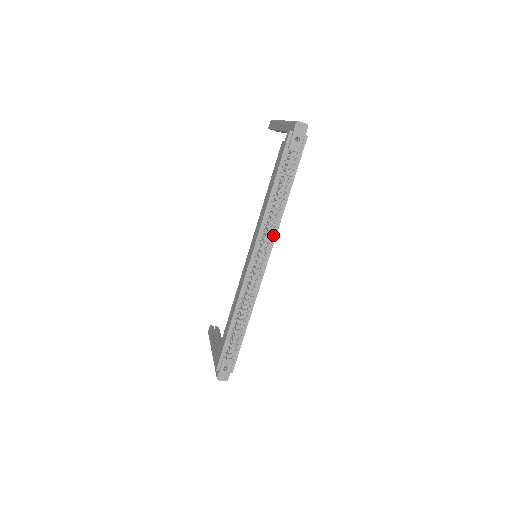
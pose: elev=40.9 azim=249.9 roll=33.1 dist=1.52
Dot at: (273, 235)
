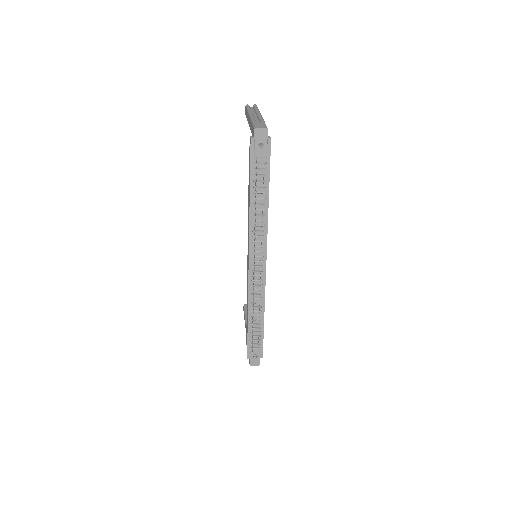
Dot at: (264, 238)
